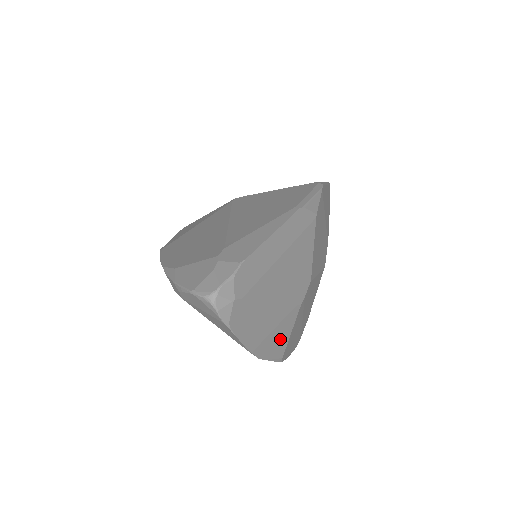
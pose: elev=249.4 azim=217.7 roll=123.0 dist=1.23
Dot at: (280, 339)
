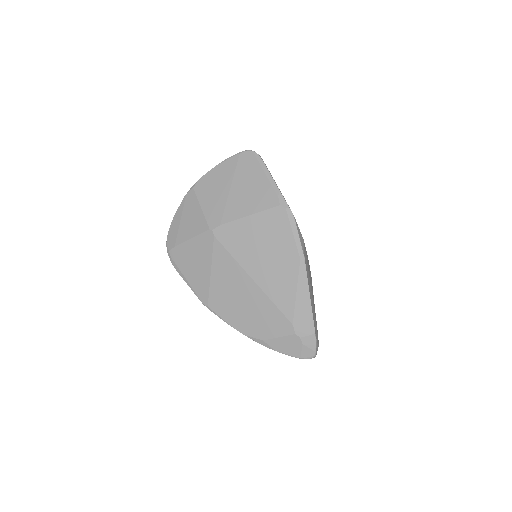
Dot at: occluded
